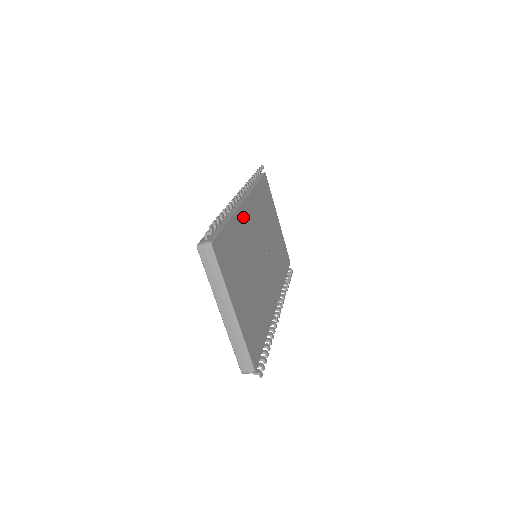
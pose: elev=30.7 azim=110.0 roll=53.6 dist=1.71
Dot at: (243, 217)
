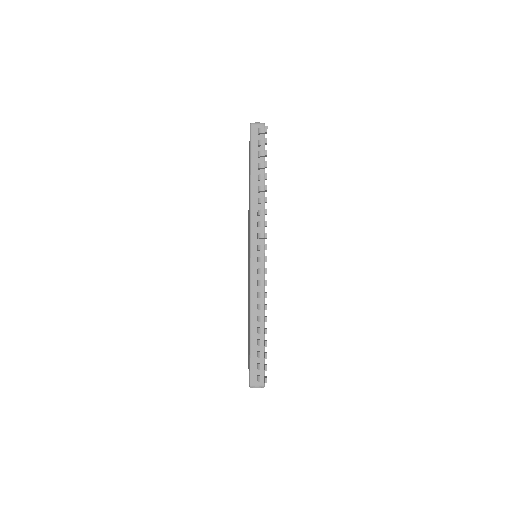
Dot at: occluded
